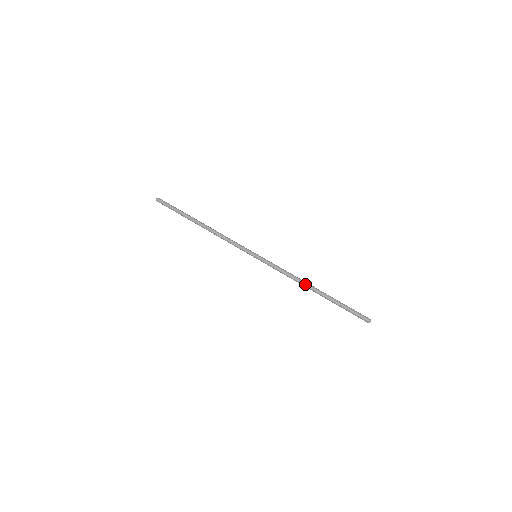
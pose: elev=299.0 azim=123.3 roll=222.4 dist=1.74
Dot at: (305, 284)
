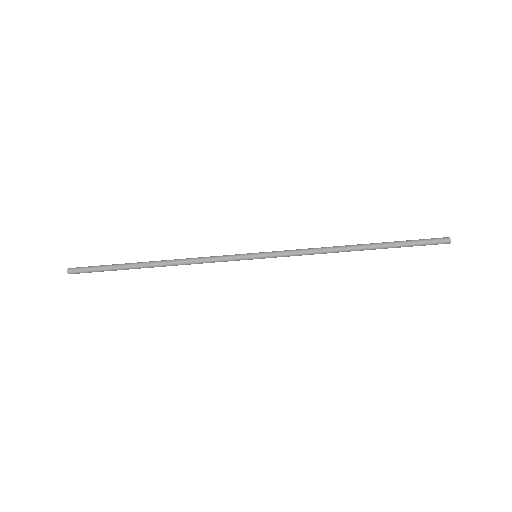
Dot at: occluded
